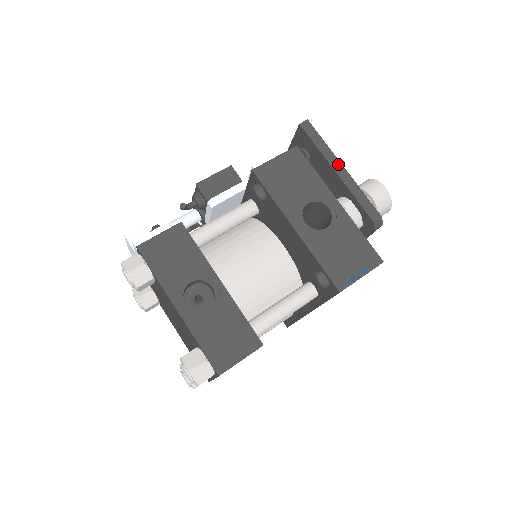
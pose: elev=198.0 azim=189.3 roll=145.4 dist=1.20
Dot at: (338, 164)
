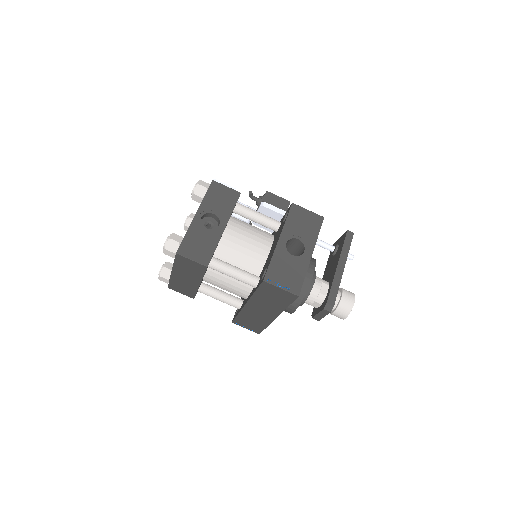
Dot at: (343, 264)
